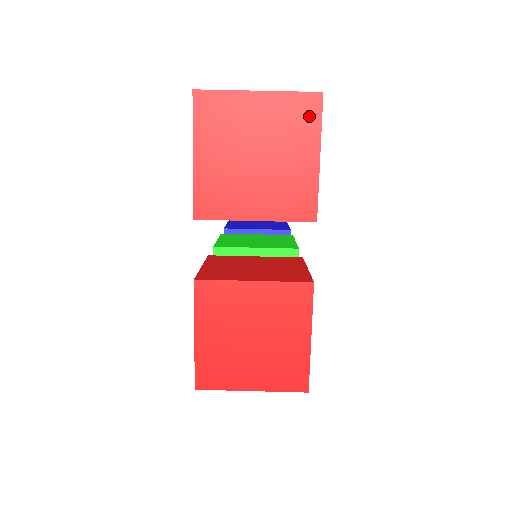
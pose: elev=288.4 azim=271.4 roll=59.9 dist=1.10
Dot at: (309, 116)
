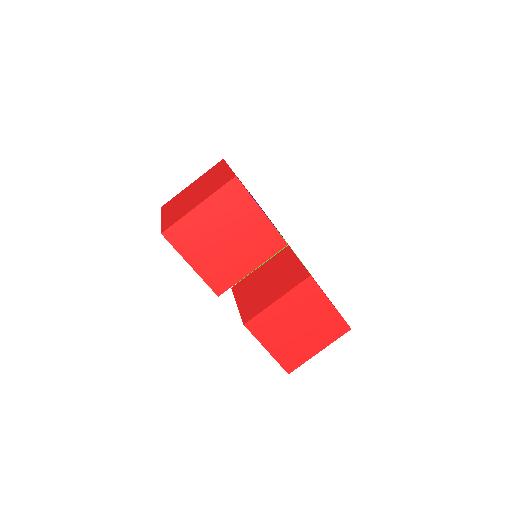
Dot at: (238, 195)
